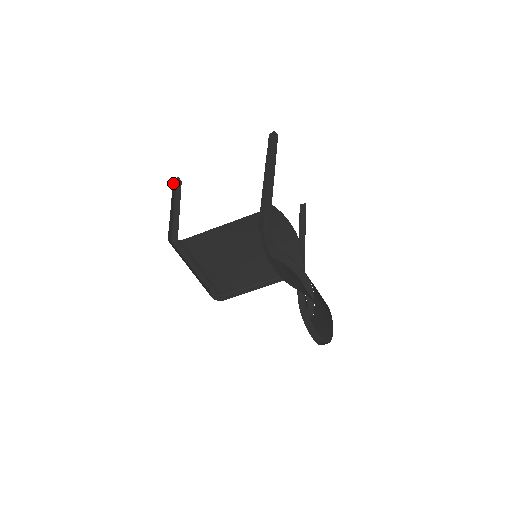
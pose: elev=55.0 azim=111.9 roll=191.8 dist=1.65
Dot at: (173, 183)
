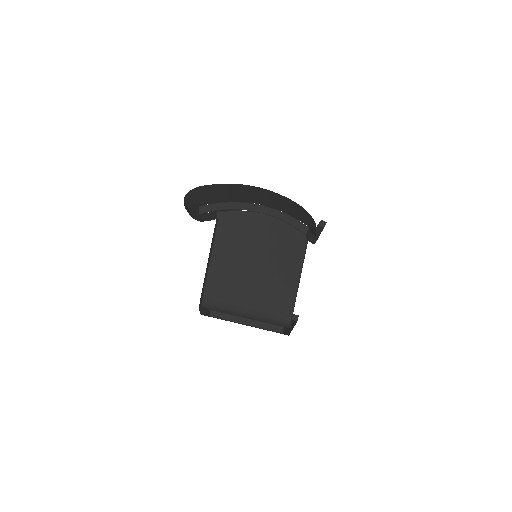
Dot at: occluded
